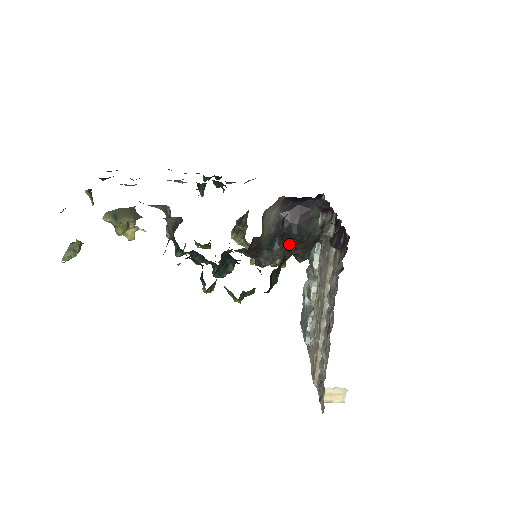
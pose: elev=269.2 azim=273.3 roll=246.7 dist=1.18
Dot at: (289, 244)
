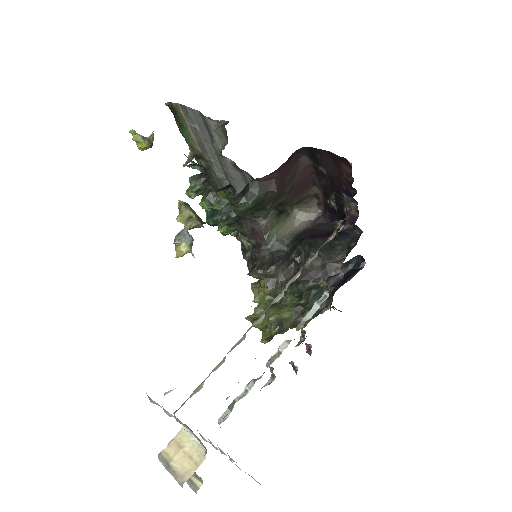
Dot at: (295, 258)
